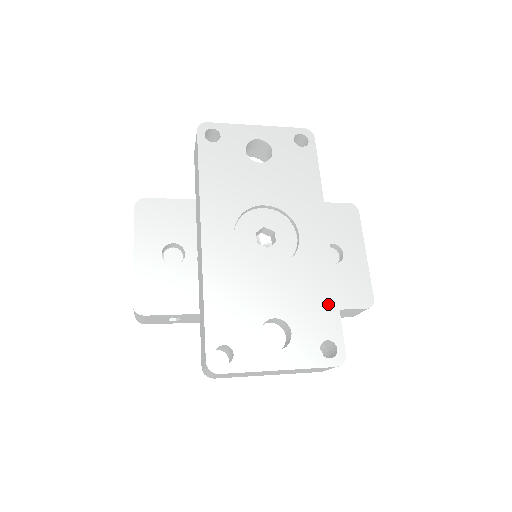
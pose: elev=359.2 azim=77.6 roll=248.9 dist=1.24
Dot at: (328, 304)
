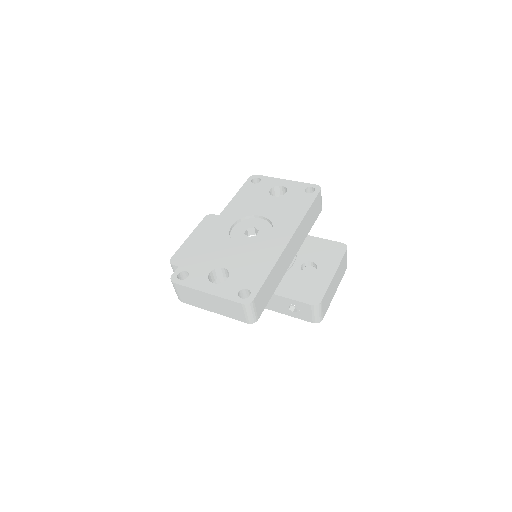
Dot at: (262, 272)
